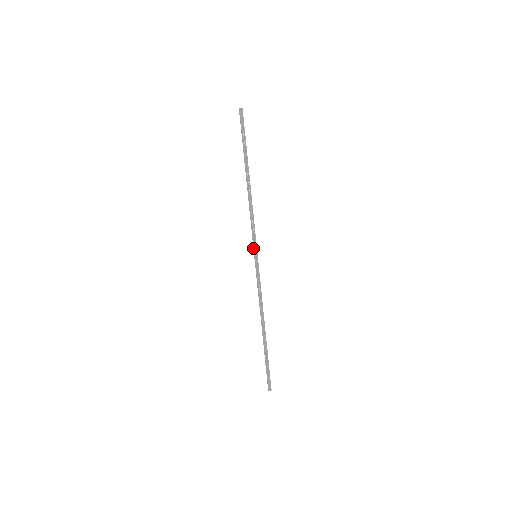
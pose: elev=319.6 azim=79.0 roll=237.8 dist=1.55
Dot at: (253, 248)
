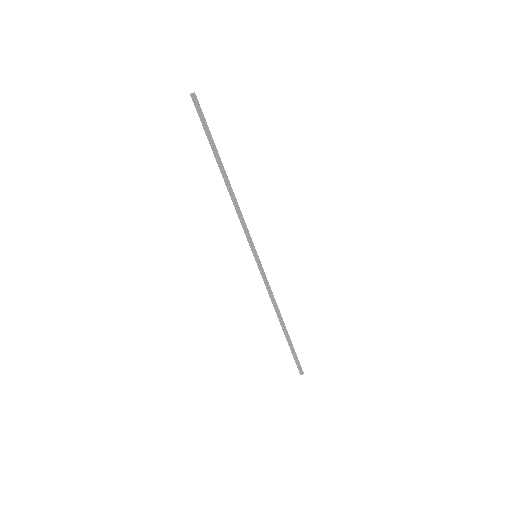
Dot at: (251, 249)
